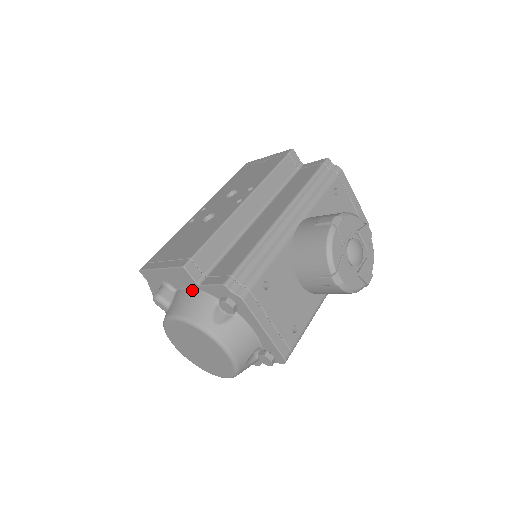
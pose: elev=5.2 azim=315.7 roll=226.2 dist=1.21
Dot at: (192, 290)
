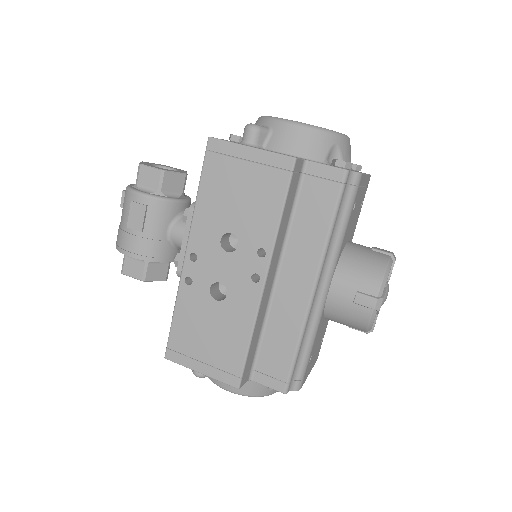
Dot at: occluded
